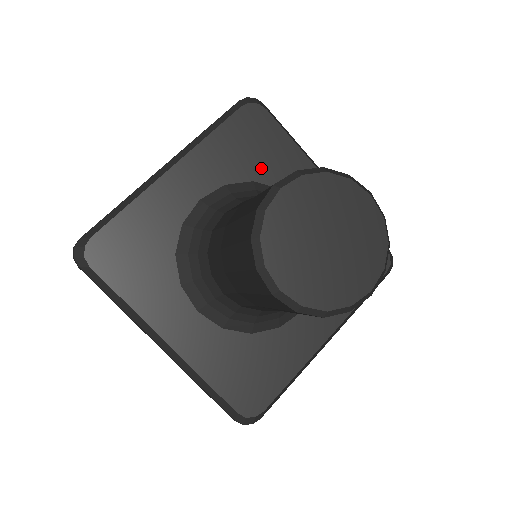
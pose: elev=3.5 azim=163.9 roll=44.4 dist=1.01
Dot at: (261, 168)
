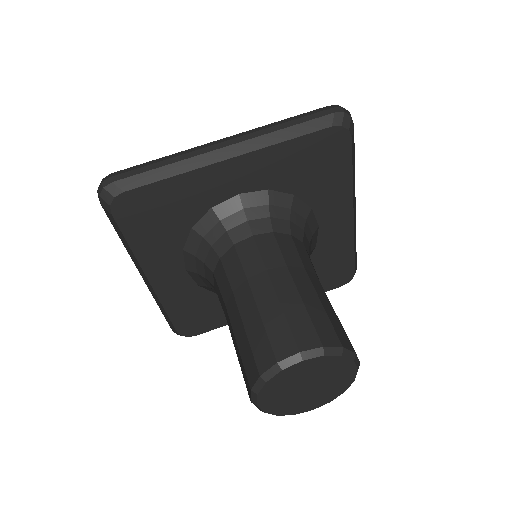
Dot at: (308, 187)
